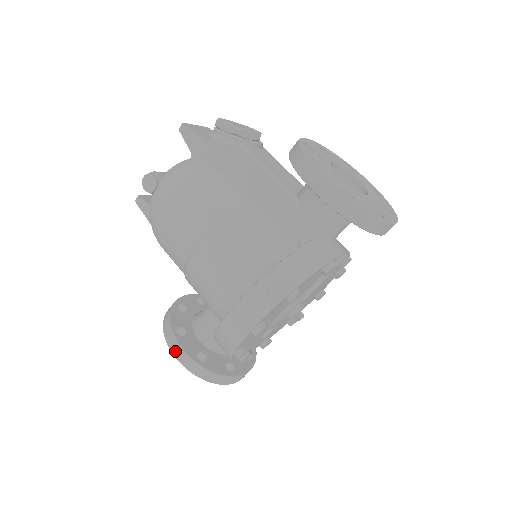
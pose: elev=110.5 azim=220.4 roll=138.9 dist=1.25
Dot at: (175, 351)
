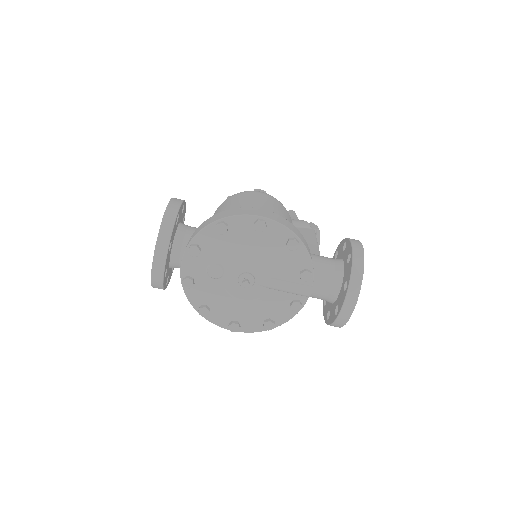
Dot at: (175, 200)
